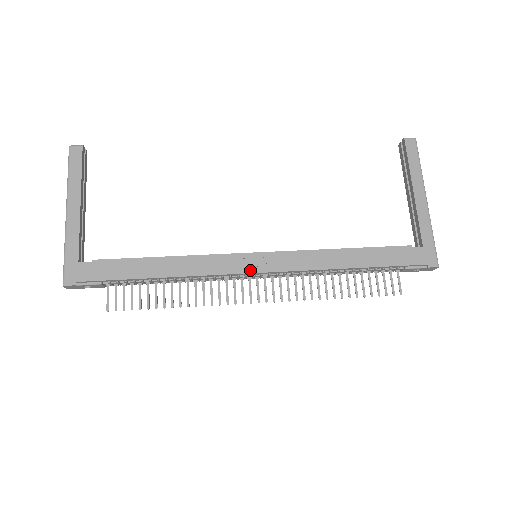
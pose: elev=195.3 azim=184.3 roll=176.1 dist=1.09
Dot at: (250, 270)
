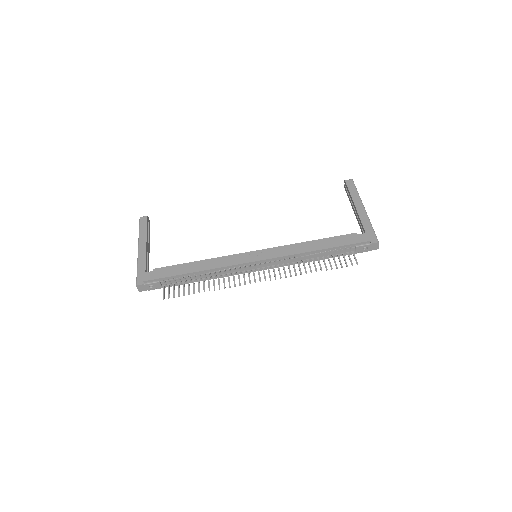
Dot at: (251, 260)
